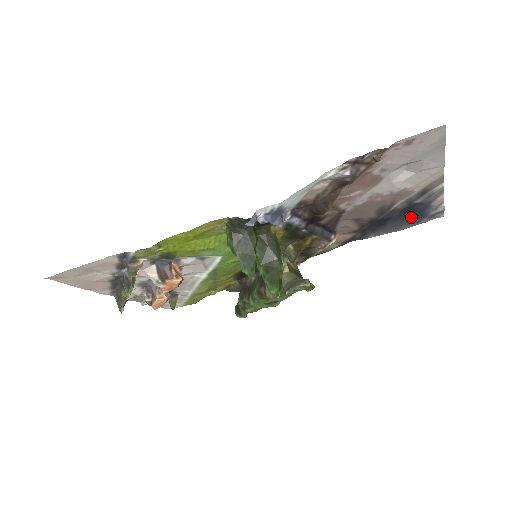
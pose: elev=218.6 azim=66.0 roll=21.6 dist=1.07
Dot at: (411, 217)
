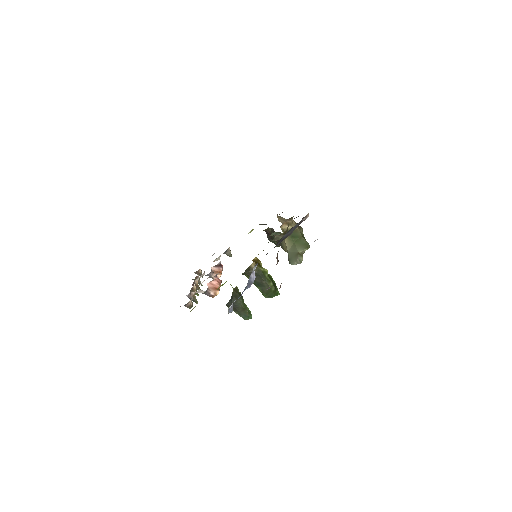
Dot at: occluded
